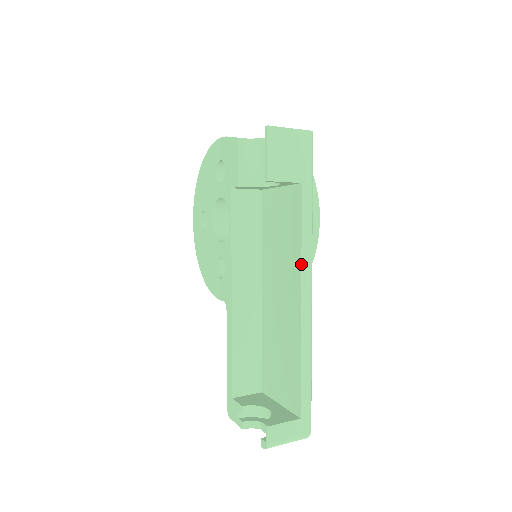
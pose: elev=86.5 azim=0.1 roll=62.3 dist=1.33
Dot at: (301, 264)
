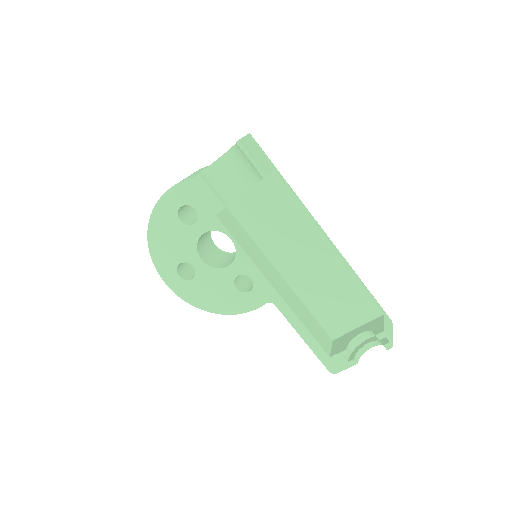
Dot at: (313, 221)
